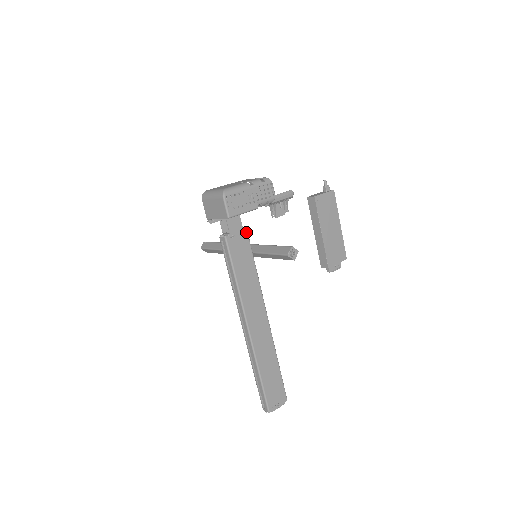
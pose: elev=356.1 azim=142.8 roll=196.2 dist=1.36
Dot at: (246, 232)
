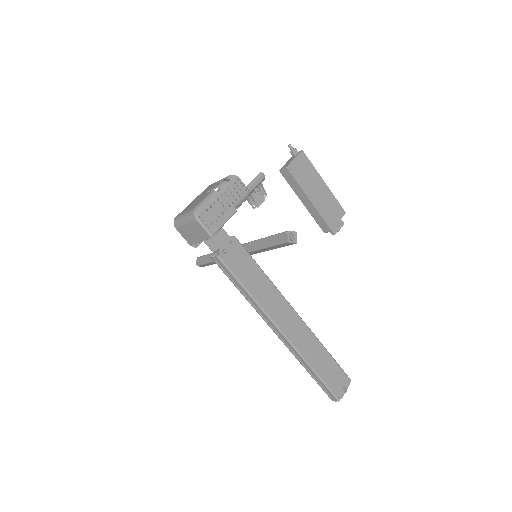
Dot at: (235, 240)
